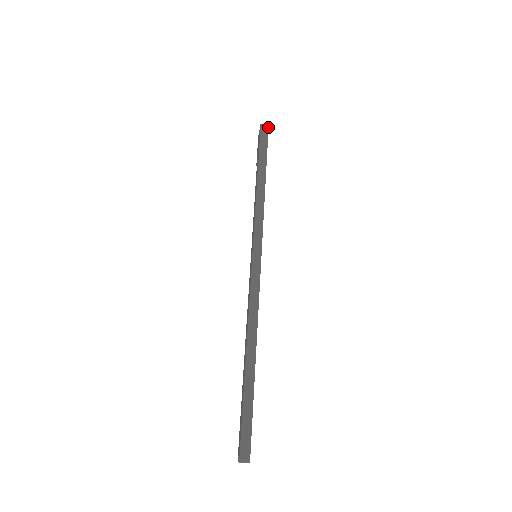
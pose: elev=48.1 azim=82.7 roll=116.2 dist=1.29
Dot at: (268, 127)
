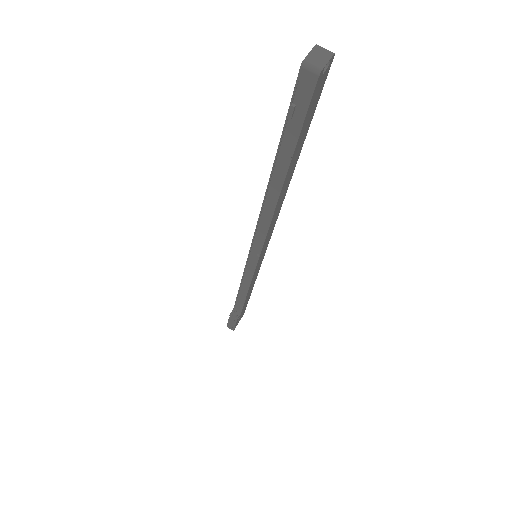
Dot at: (244, 312)
